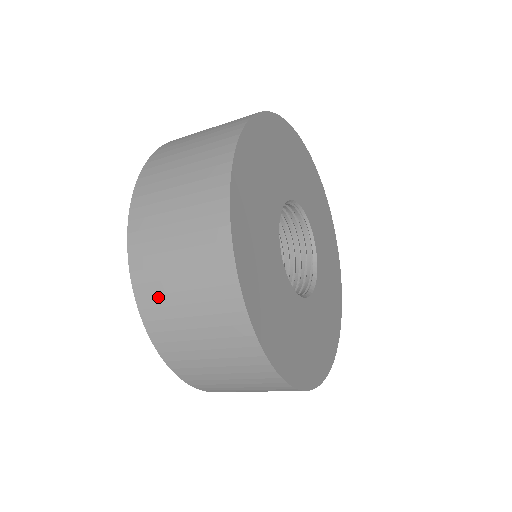
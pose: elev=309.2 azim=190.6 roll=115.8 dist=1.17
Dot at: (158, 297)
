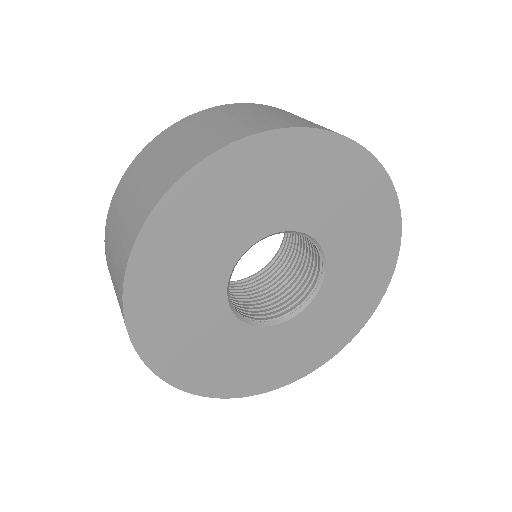
Dot at: (157, 149)
